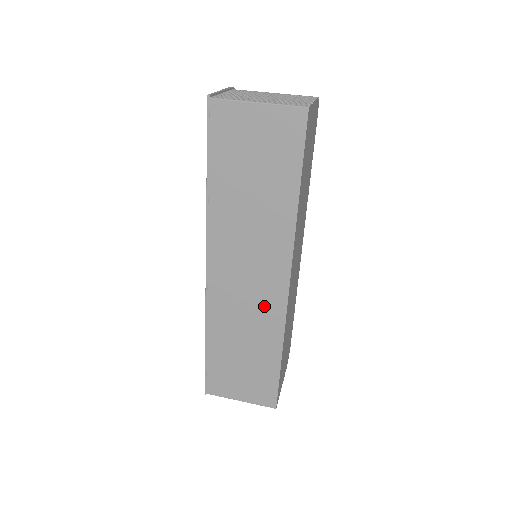
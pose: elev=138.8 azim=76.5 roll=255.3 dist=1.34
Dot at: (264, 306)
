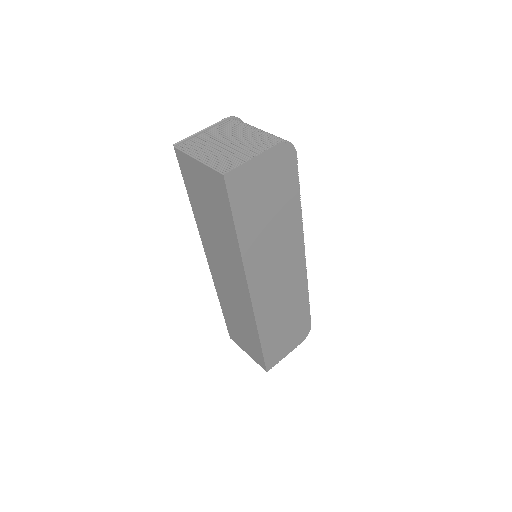
Dot at: (241, 301)
